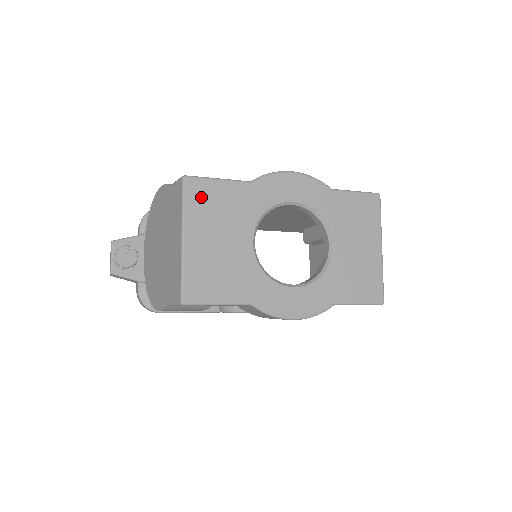
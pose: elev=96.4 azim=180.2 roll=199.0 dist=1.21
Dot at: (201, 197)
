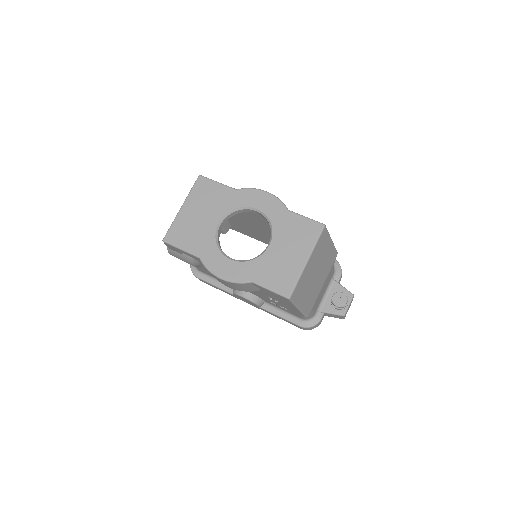
Dot at: (202, 189)
